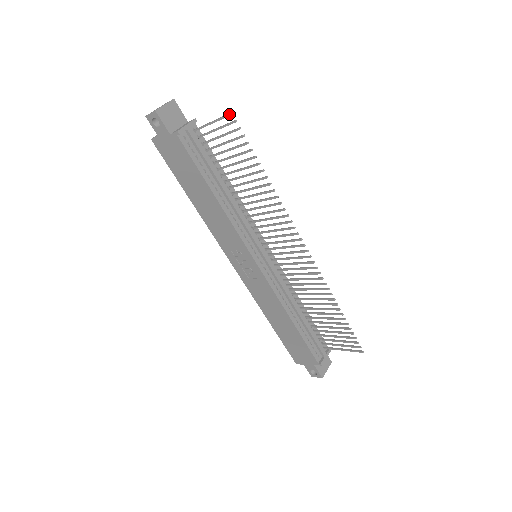
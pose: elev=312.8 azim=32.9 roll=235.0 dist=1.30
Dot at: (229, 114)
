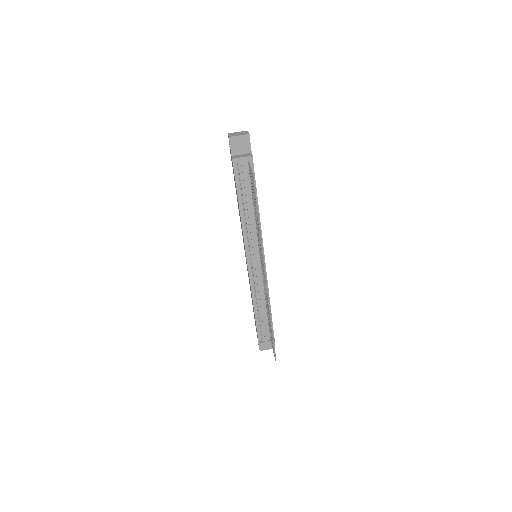
Dot at: (252, 176)
